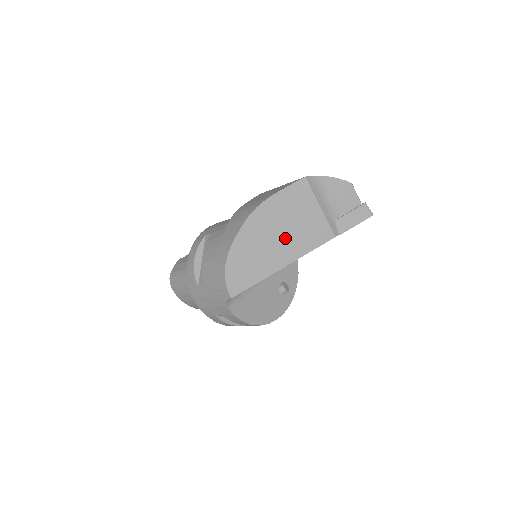
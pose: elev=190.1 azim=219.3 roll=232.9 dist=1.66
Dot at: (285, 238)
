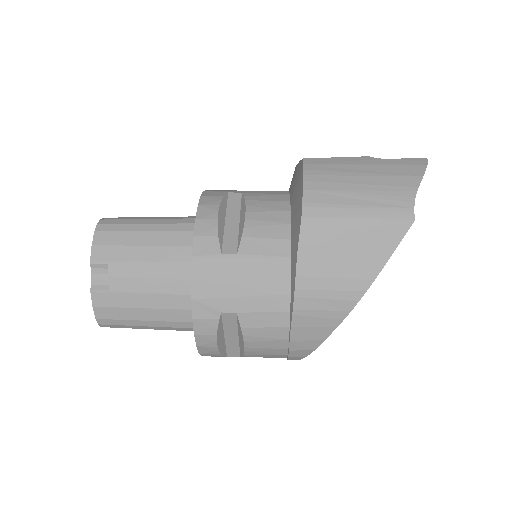
Dot at: occluded
